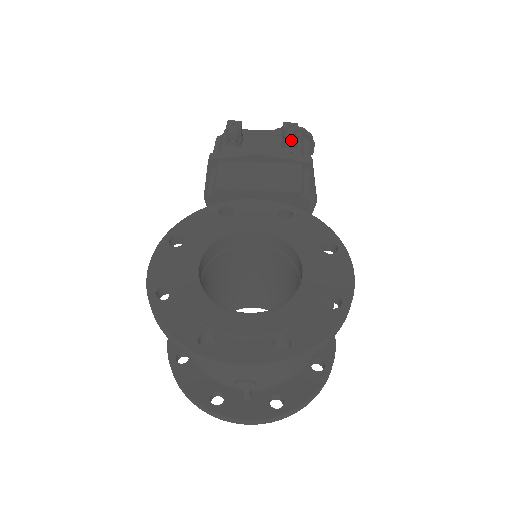
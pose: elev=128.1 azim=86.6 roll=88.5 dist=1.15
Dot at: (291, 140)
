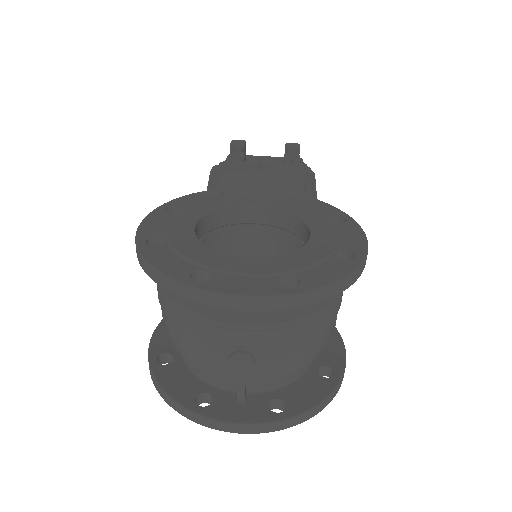
Dot at: (294, 153)
